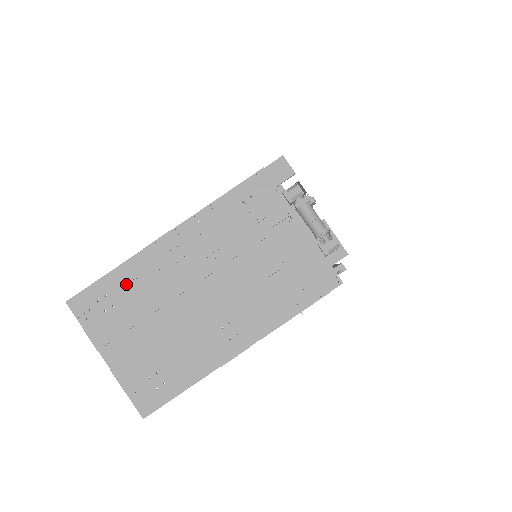
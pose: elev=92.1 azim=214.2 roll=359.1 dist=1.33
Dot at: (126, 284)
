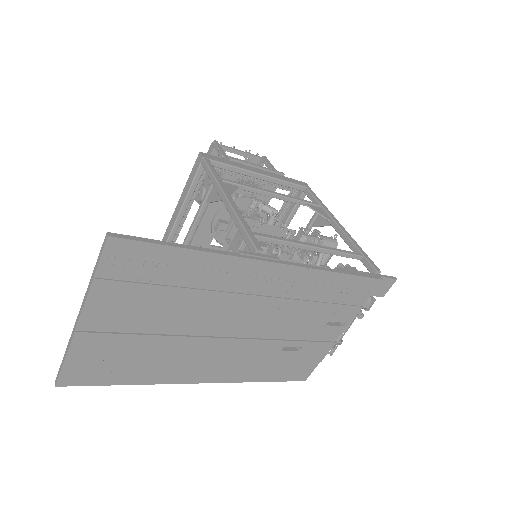
Dot at: (189, 273)
